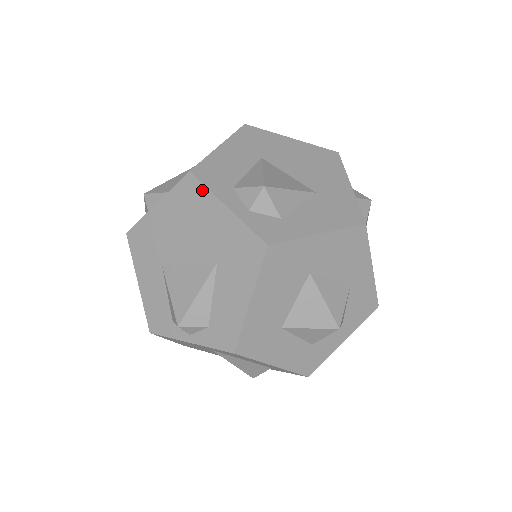
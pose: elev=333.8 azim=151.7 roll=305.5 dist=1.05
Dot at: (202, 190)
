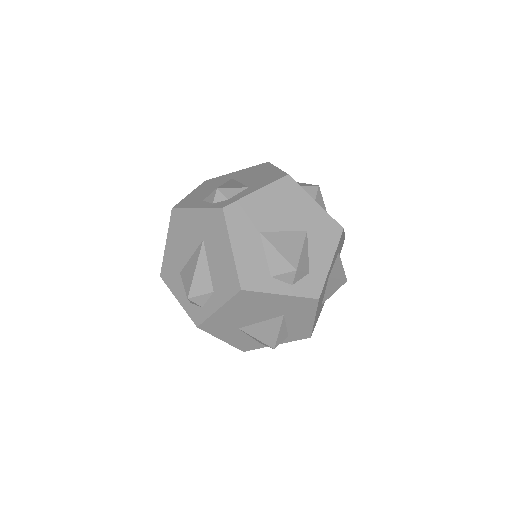
Dot at: (257, 294)
